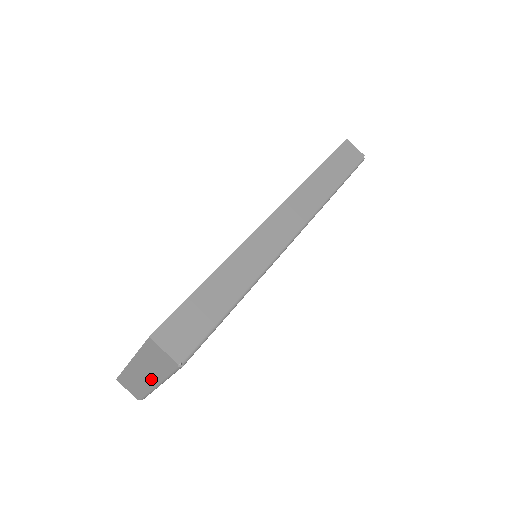
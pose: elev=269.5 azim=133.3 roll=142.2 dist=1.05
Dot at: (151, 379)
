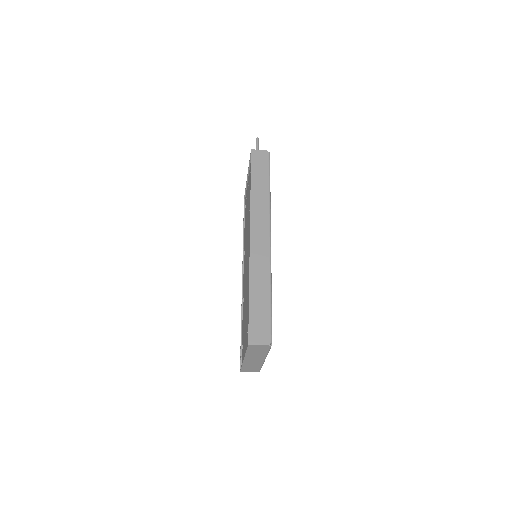
Dot at: (260, 359)
